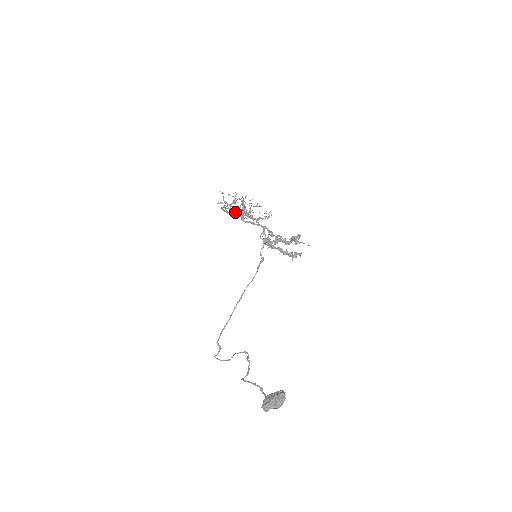
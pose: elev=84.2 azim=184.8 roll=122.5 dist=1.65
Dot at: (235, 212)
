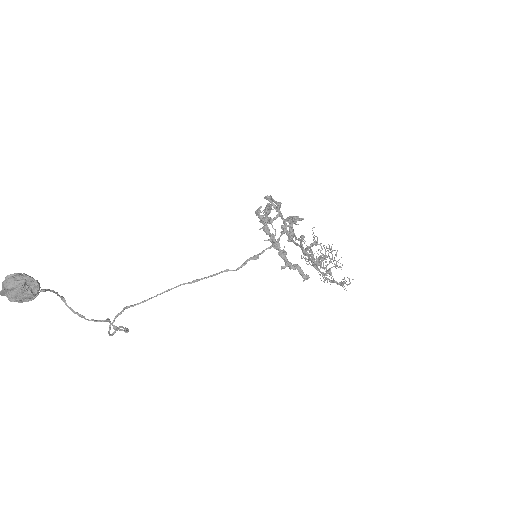
Dot at: occluded
